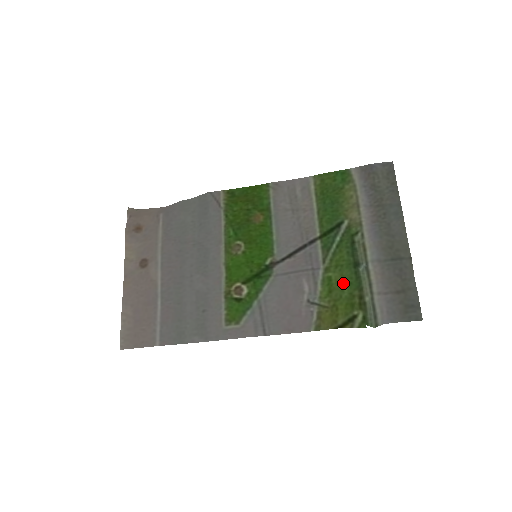
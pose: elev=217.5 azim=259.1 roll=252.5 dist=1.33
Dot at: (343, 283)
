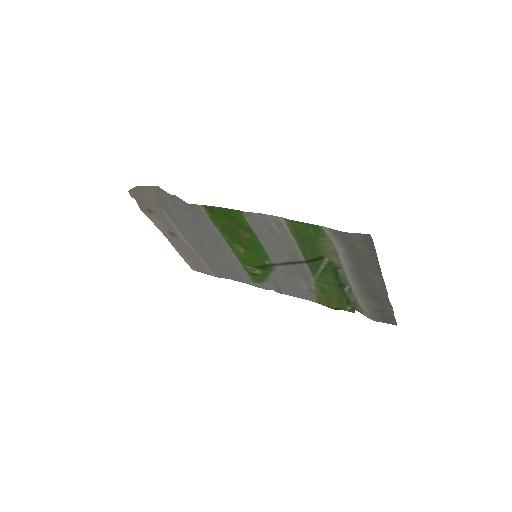
Dot at: (332, 292)
